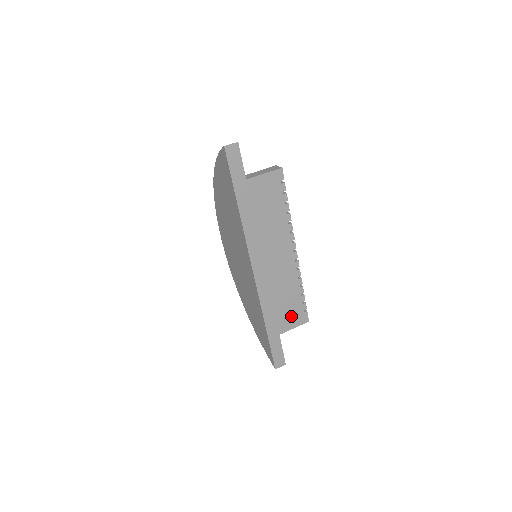
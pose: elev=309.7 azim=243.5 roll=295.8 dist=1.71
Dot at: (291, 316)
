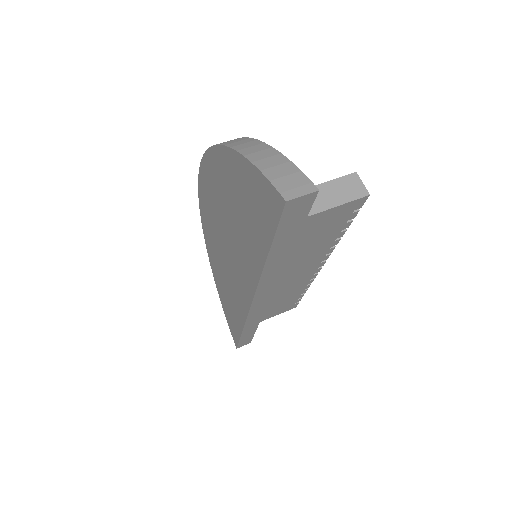
Dot at: (277, 310)
